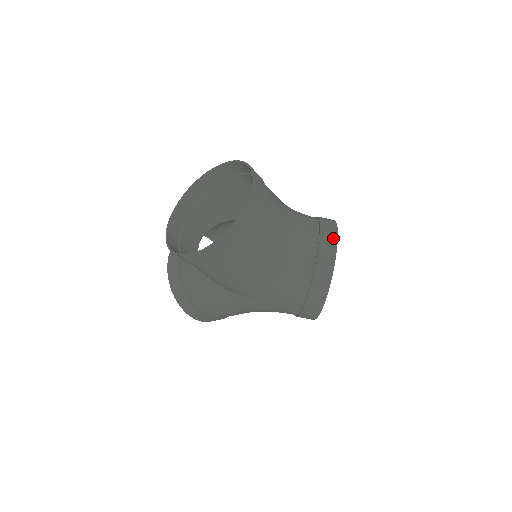
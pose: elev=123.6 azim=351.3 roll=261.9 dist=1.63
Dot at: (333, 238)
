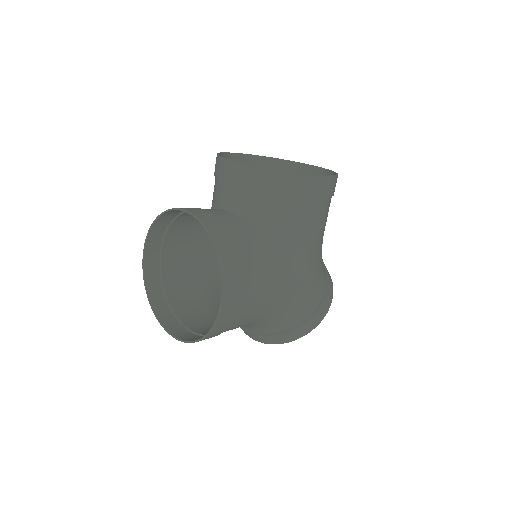
Dot at: occluded
